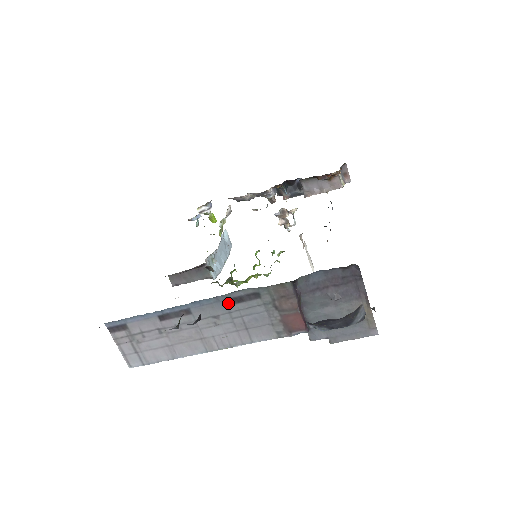
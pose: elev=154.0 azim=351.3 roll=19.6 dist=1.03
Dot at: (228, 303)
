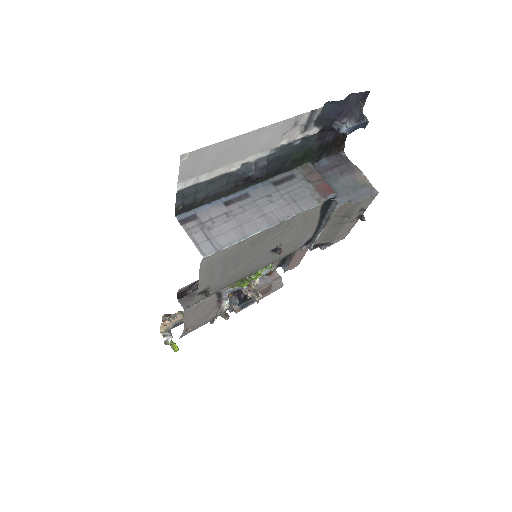
Dot at: (275, 185)
